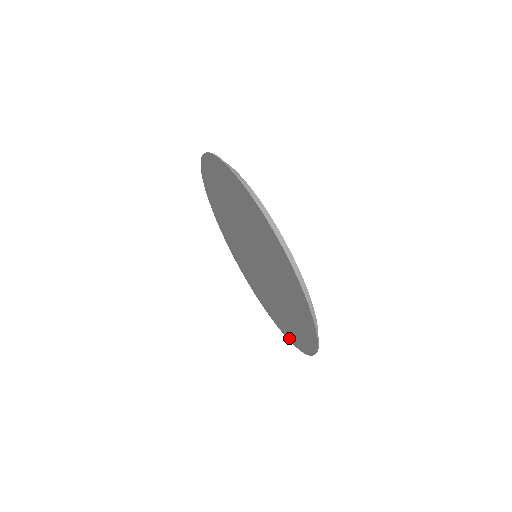
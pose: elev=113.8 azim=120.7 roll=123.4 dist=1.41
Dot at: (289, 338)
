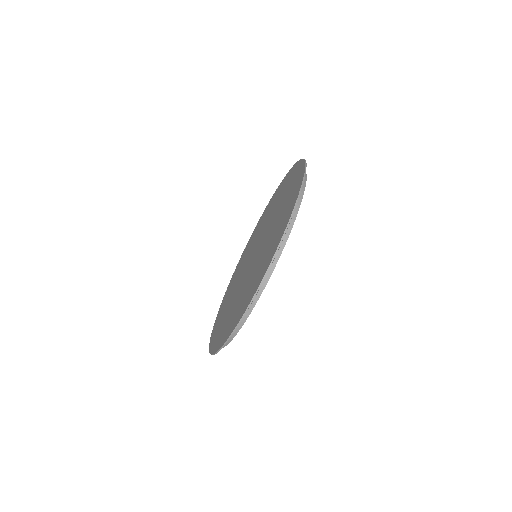
Dot at: occluded
